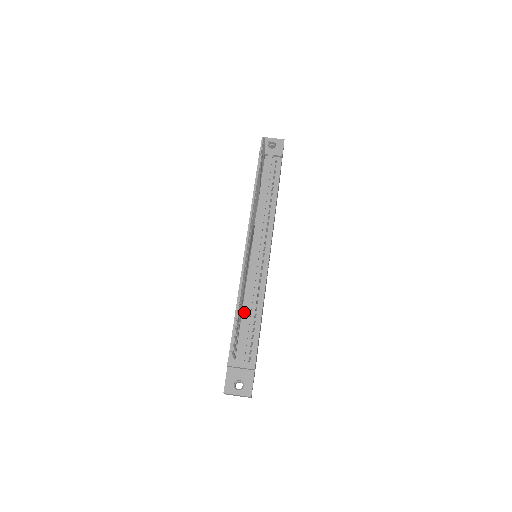
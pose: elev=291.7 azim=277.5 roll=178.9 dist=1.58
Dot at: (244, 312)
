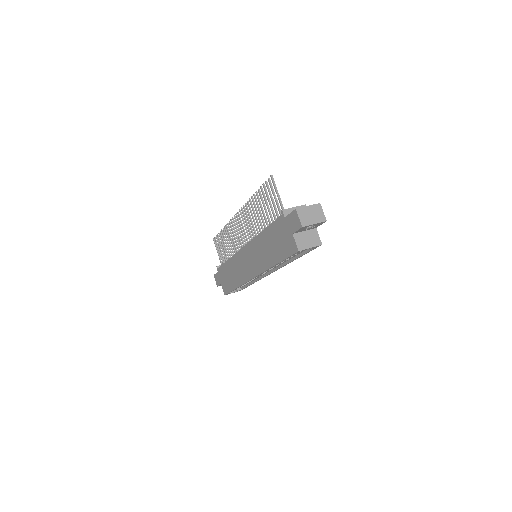
Dot at: occluded
